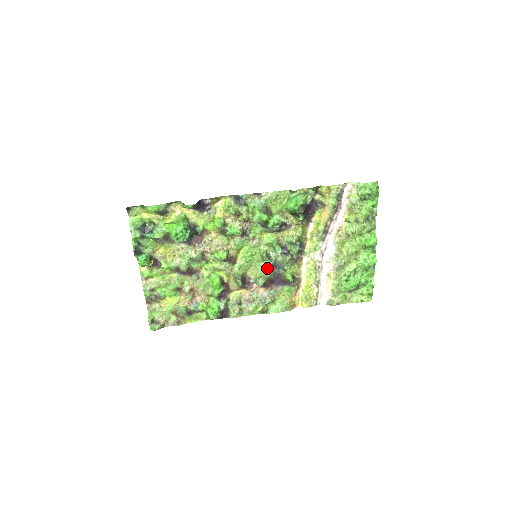
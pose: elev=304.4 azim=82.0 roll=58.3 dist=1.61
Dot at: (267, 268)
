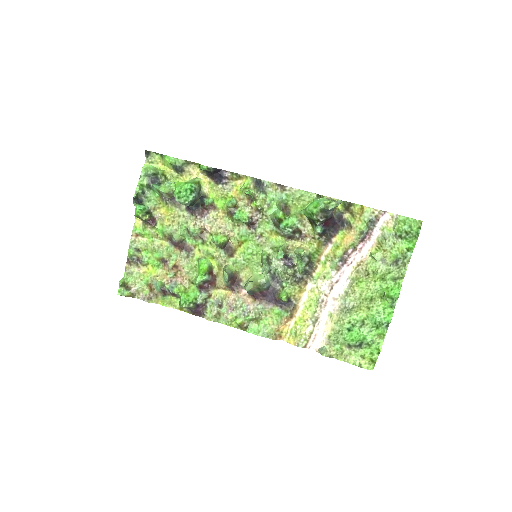
Dot at: (263, 275)
